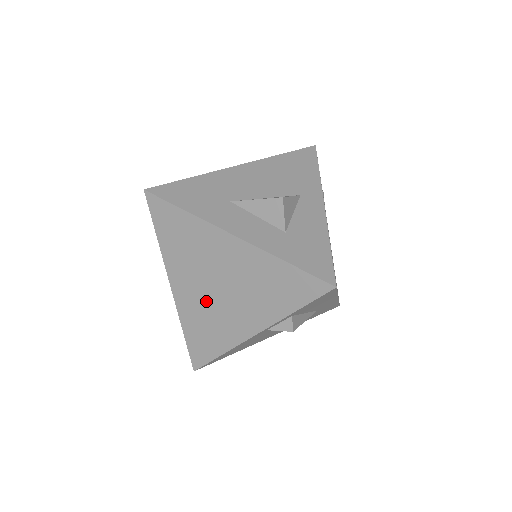
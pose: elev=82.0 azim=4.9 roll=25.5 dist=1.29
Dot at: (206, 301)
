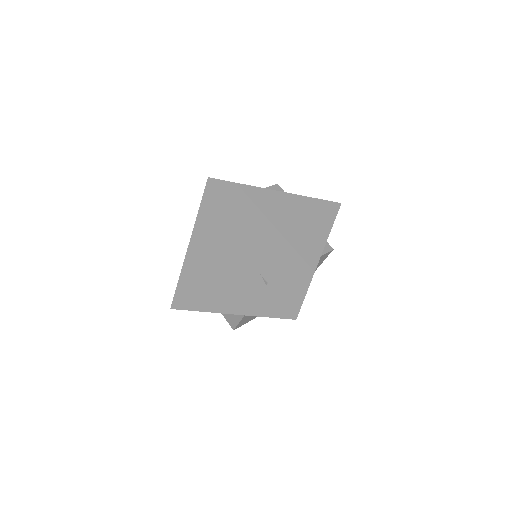
Dot at: (281, 246)
